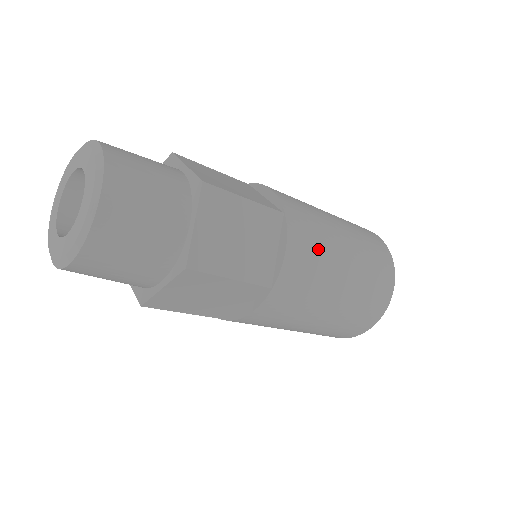
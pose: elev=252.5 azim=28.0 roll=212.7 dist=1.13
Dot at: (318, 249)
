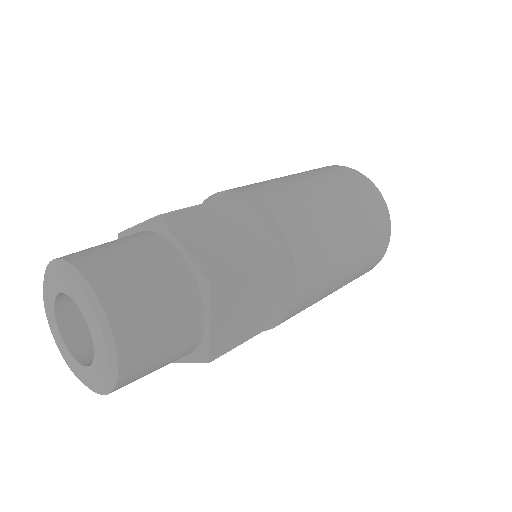
Dot at: (324, 265)
